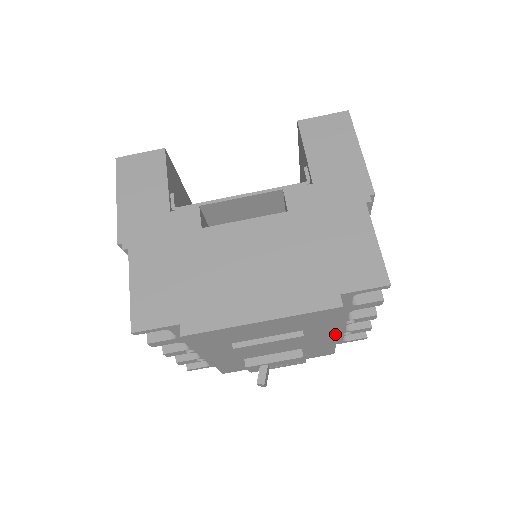
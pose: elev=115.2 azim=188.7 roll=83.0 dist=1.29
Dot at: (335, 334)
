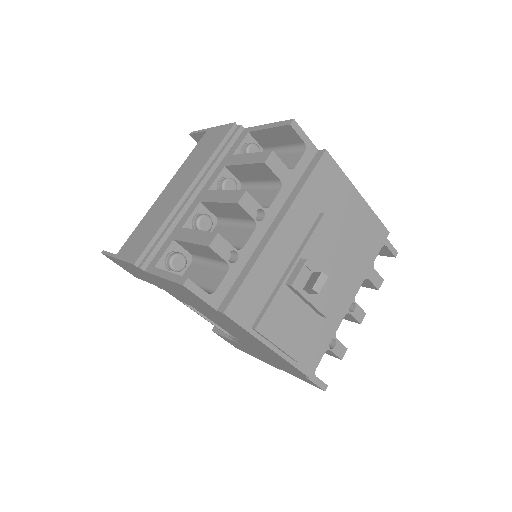
Dot at: (352, 298)
